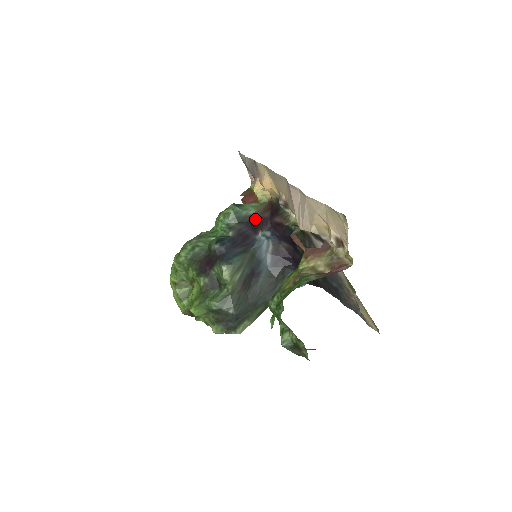
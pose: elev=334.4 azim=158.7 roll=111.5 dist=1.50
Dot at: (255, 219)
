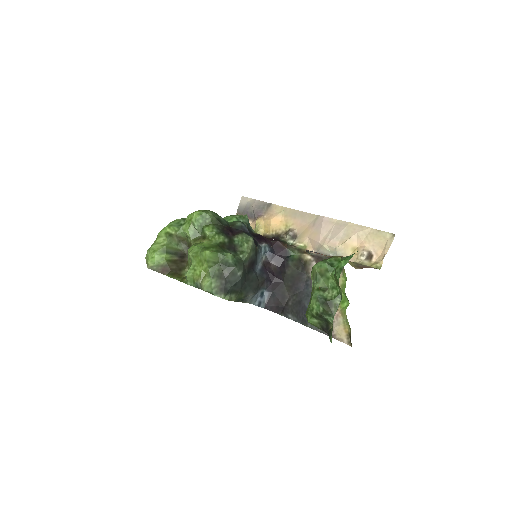
Dot at: (259, 235)
